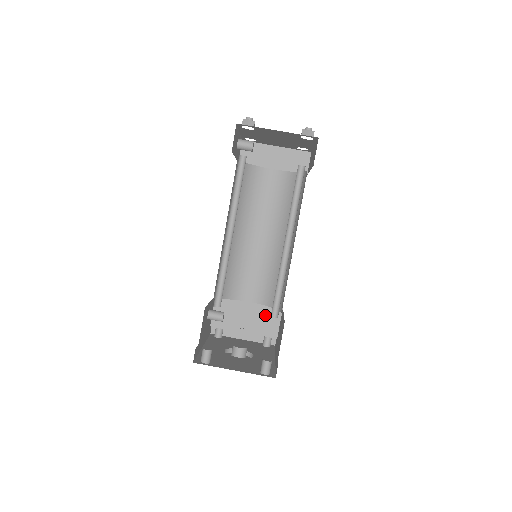
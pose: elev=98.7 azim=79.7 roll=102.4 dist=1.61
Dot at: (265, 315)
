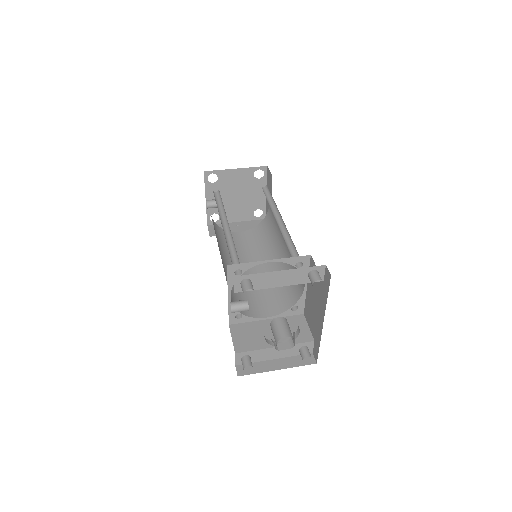
Dot at: (289, 325)
